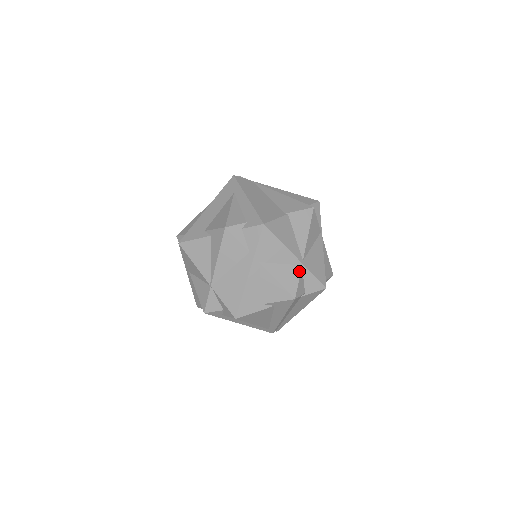
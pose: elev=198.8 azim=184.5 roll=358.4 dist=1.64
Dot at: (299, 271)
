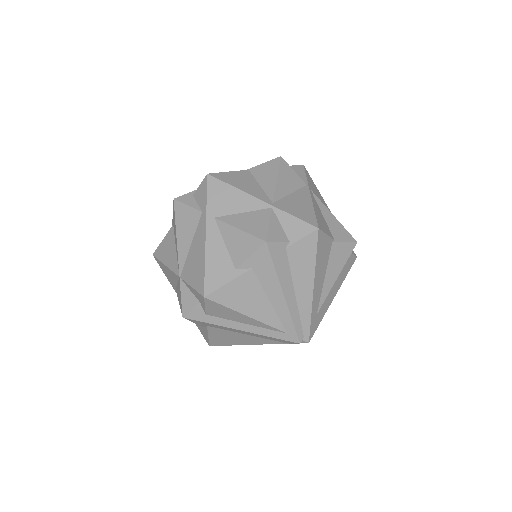
Dot at: (268, 214)
